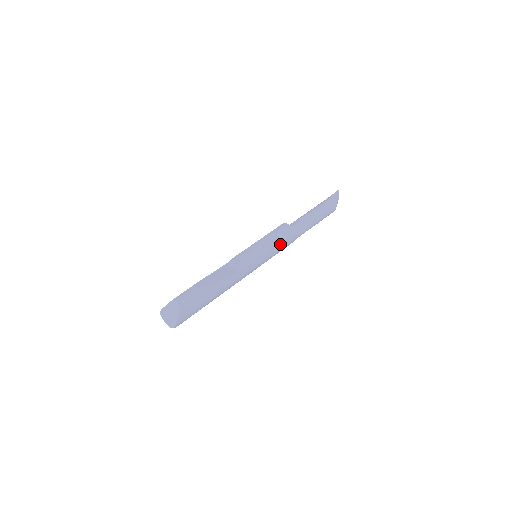
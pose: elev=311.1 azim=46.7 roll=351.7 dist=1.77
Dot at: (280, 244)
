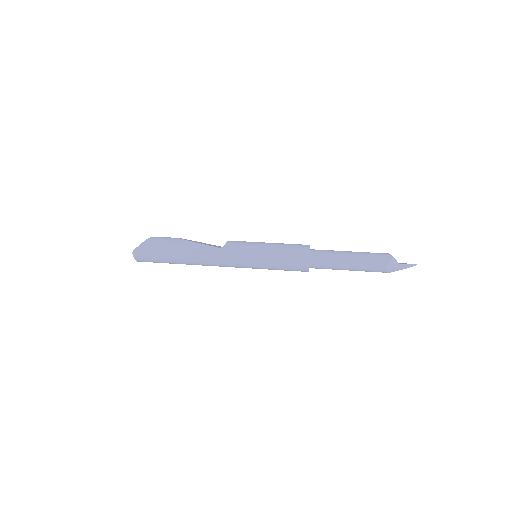
Dot at: (284, 253)
